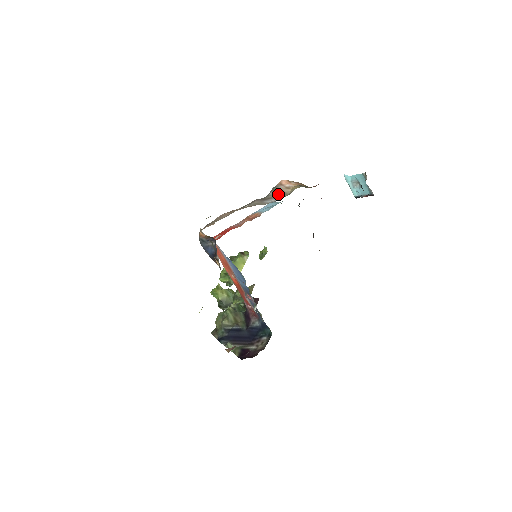
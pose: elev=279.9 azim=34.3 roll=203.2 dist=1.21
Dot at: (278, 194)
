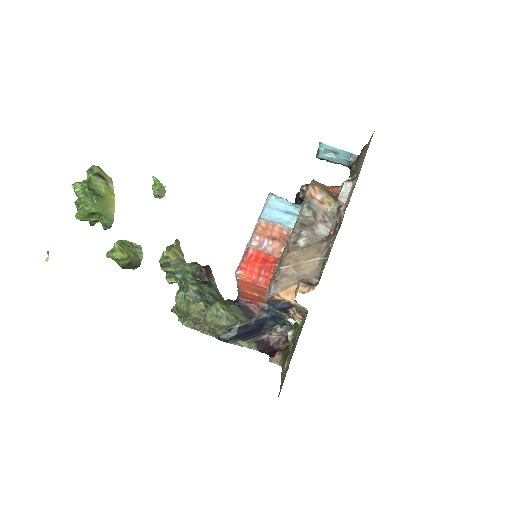
Dot at: (319, 215)
